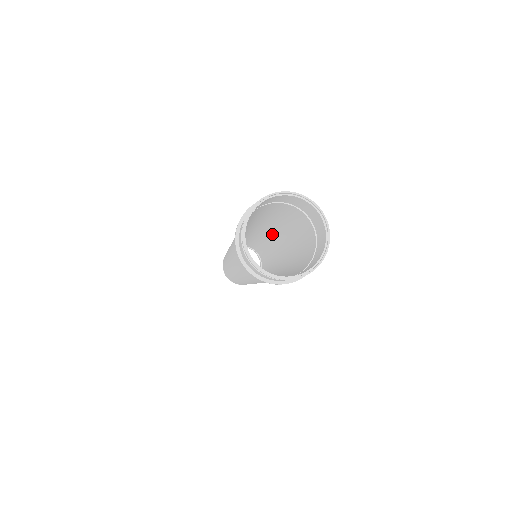
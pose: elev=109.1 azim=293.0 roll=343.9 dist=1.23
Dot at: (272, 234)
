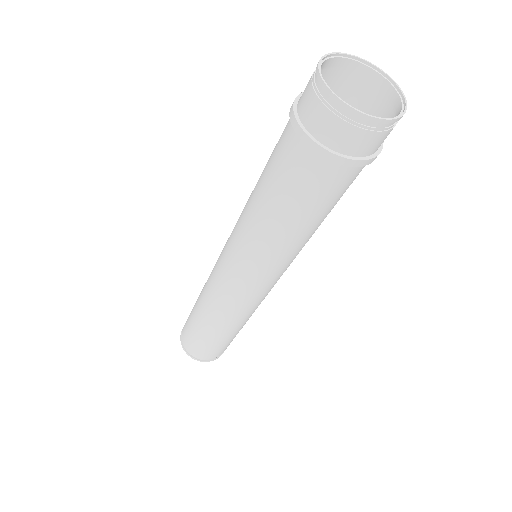
Dot at: occluded
